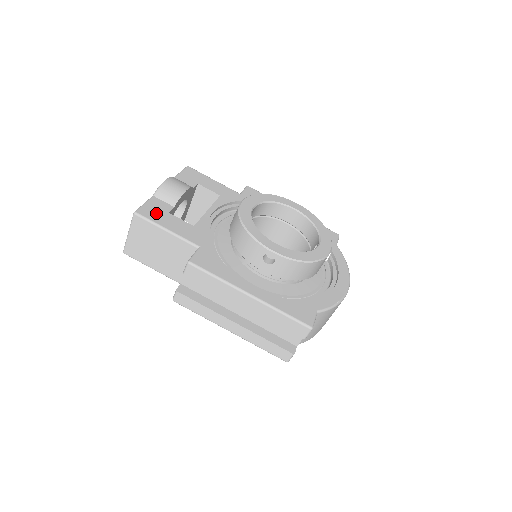
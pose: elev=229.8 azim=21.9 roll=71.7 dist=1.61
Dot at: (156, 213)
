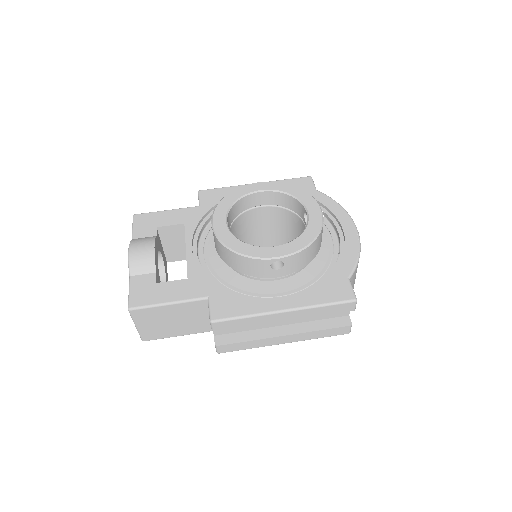
Dot at: (147, 293)
